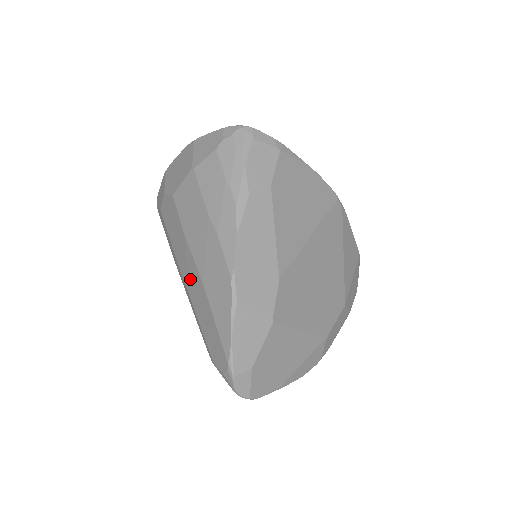
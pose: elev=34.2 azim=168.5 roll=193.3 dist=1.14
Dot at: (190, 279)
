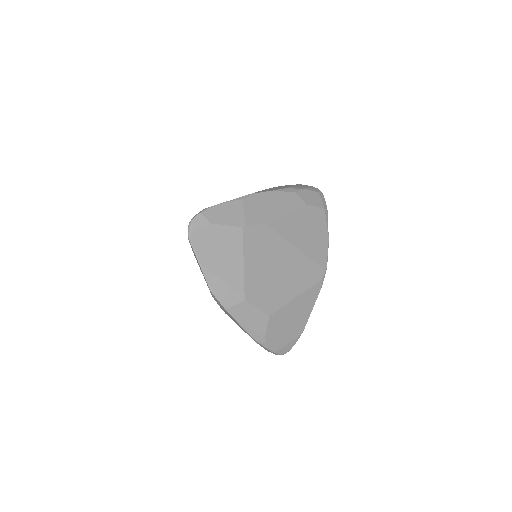
Dot at: occluded
